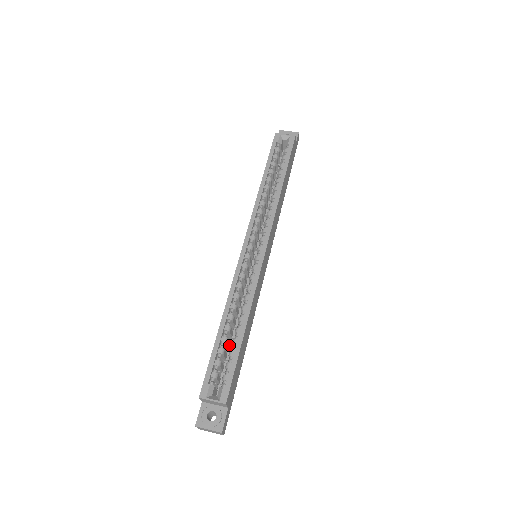
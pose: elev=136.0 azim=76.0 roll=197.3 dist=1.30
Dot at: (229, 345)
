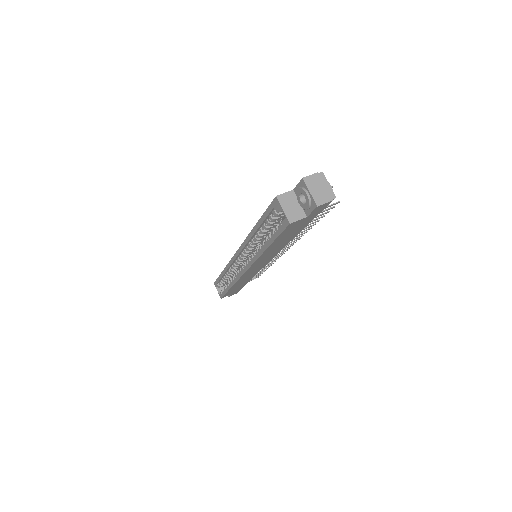
Dot at: occluded
